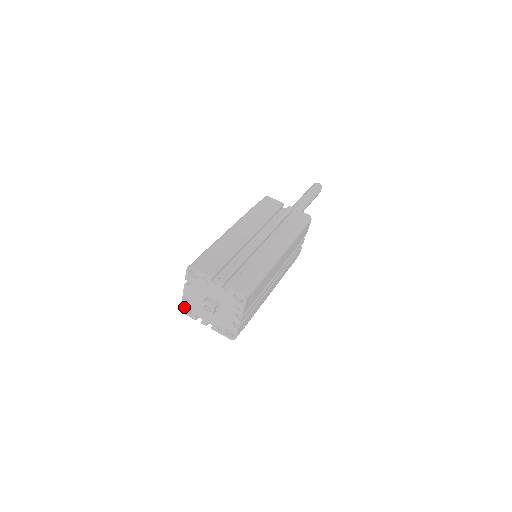
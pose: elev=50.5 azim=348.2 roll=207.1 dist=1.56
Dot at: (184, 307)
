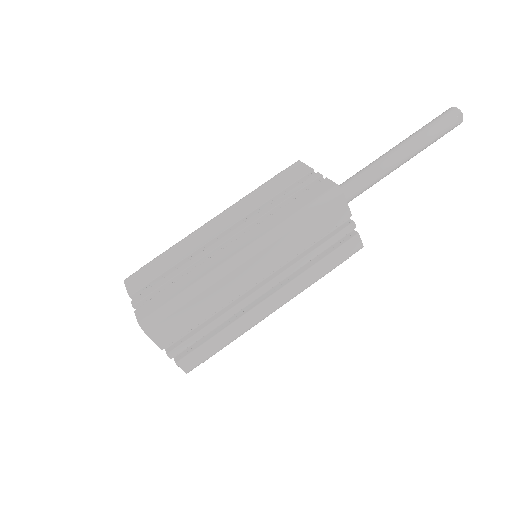
Dot at: occluded
